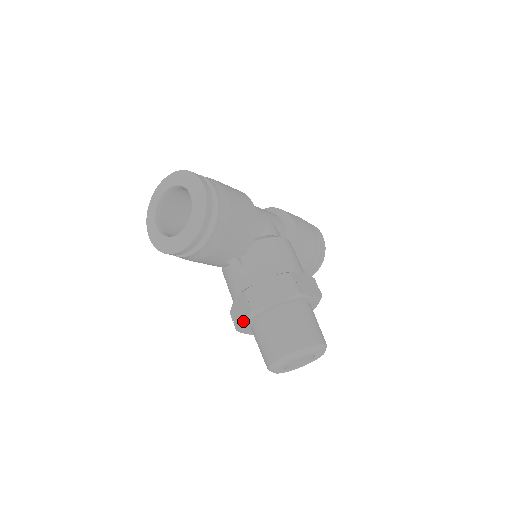
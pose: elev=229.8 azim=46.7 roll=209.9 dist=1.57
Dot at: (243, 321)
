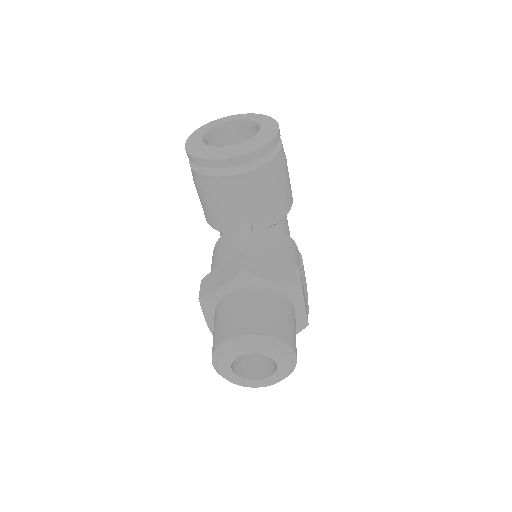
Dot at: (220, 284)
